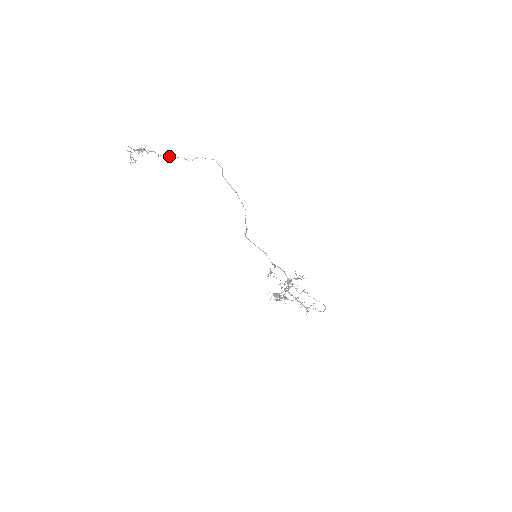
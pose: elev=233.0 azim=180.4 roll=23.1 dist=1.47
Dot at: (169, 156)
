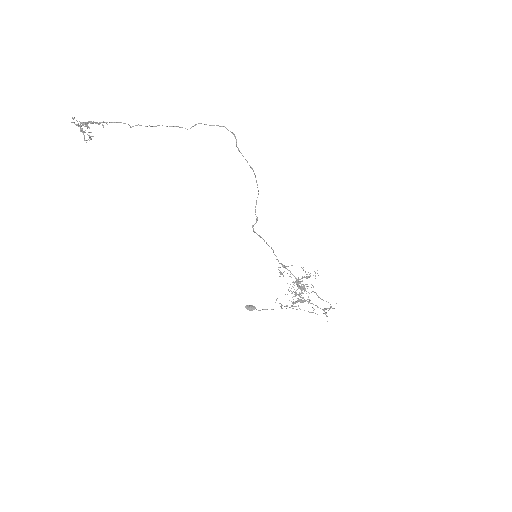
Dot at: occluded
